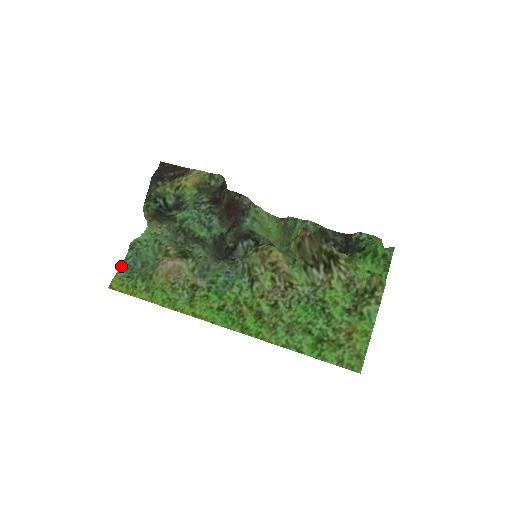
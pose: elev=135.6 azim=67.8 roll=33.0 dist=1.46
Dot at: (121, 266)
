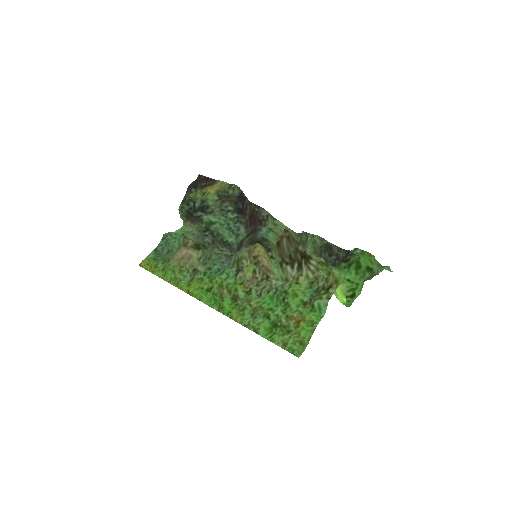
Dot at: (153, 251)
